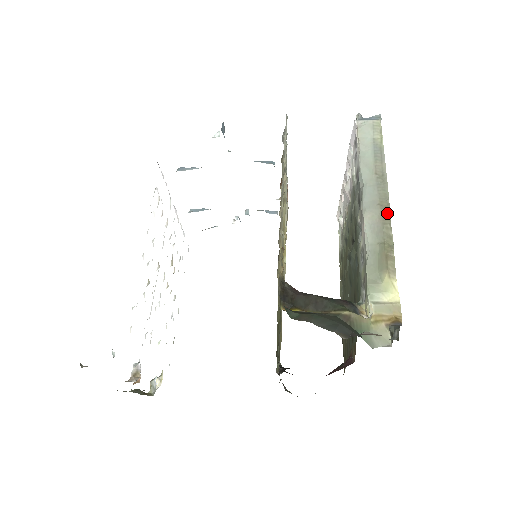
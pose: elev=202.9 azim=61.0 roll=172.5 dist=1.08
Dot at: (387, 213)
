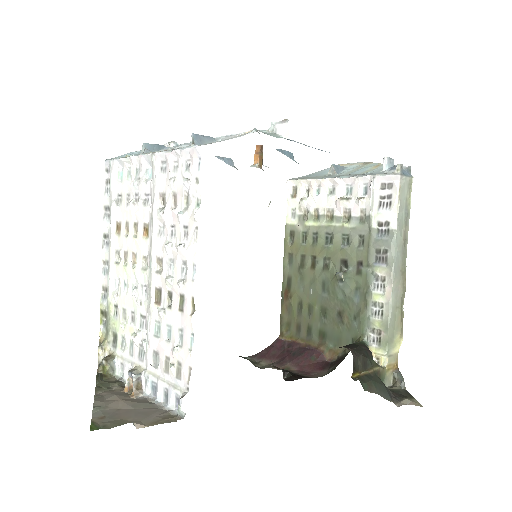
Dot at: (405, 280)
